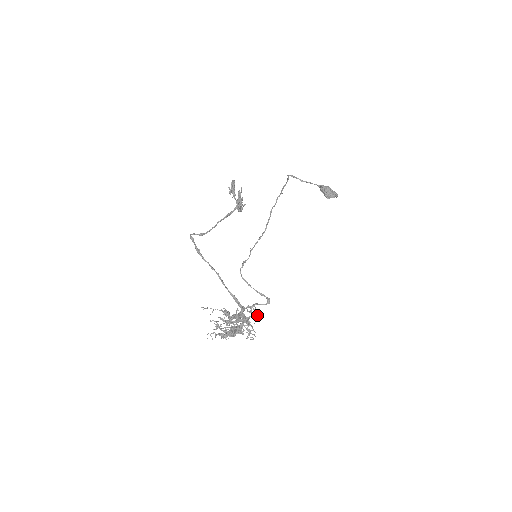
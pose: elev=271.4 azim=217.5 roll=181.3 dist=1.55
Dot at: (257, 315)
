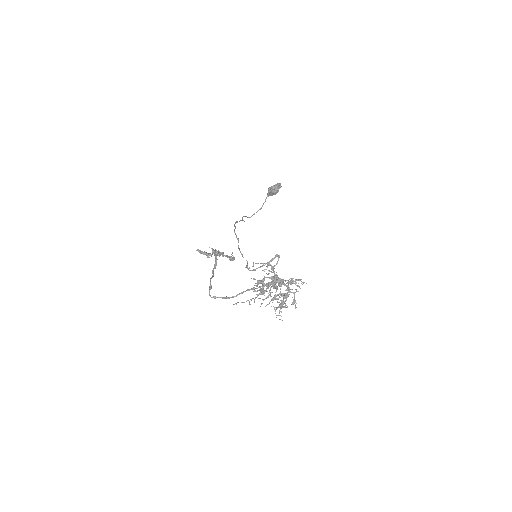
Dot at: (272, 267)
